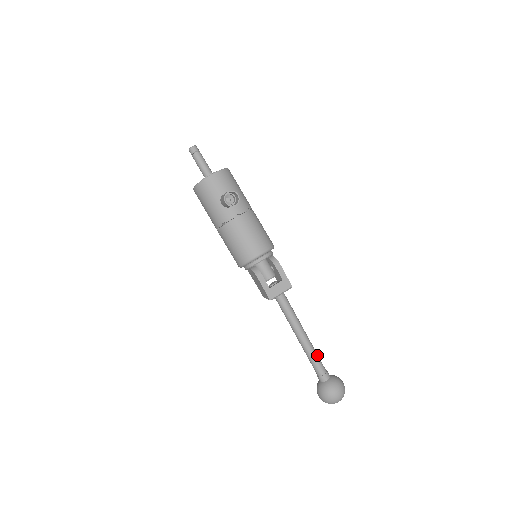
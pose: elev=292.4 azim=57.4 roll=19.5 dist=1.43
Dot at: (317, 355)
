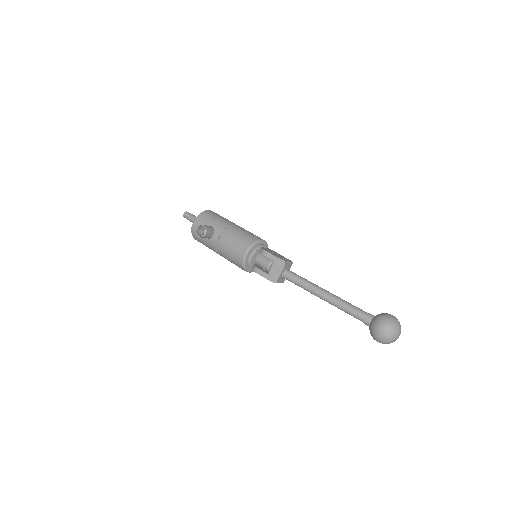
Dot at: (348, 304)
